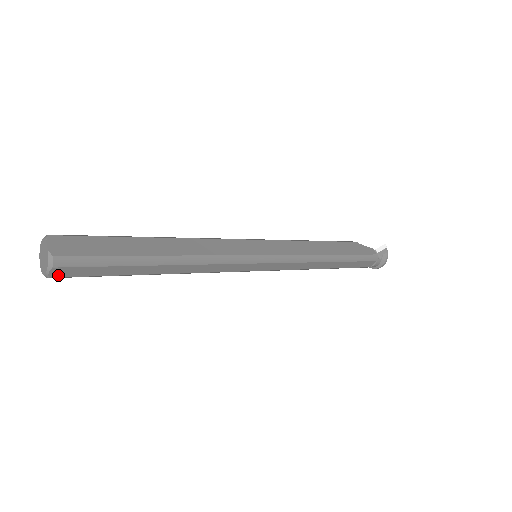
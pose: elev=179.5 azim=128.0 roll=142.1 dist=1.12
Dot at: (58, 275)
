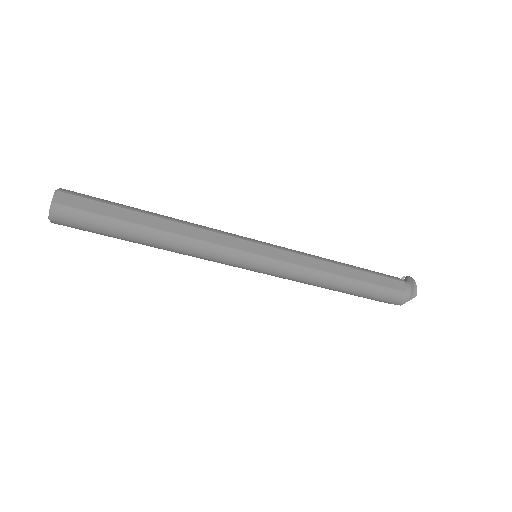
Dot at: (62, 202)
